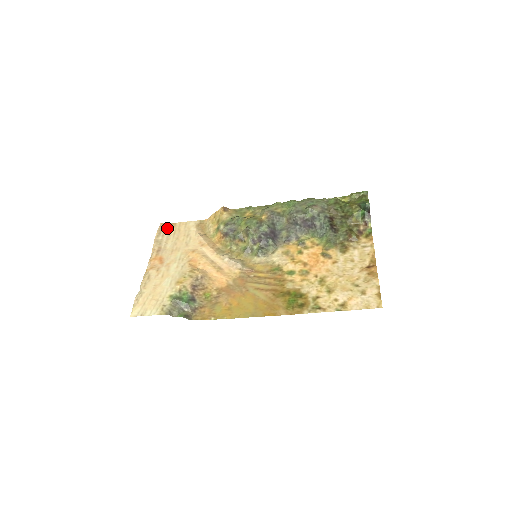
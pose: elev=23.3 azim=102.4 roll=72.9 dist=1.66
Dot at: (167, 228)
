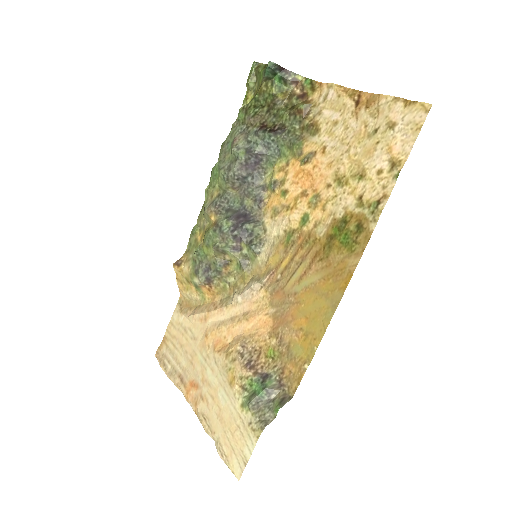
Dot at: (164, 351)
